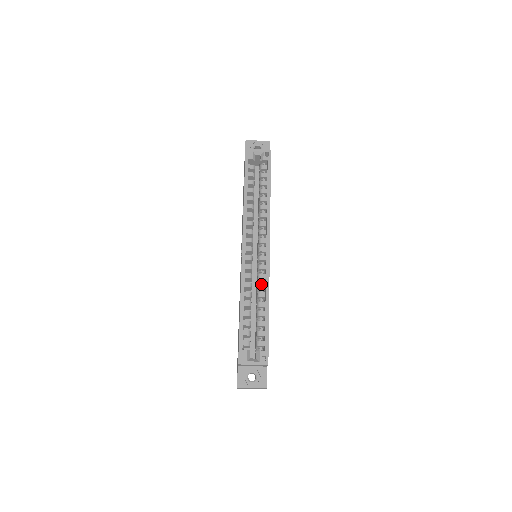
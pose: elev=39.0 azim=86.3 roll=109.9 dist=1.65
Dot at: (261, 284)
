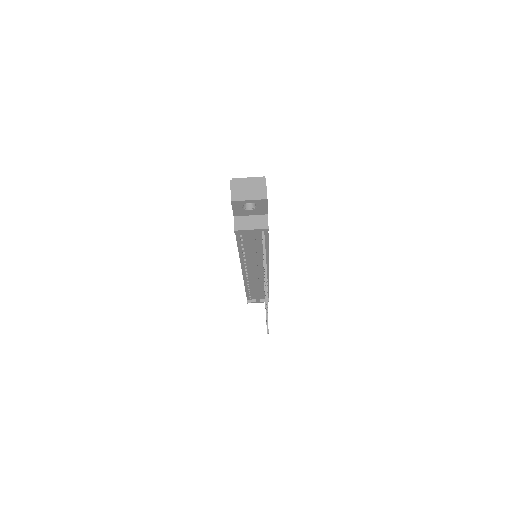
Dot at: occluded
